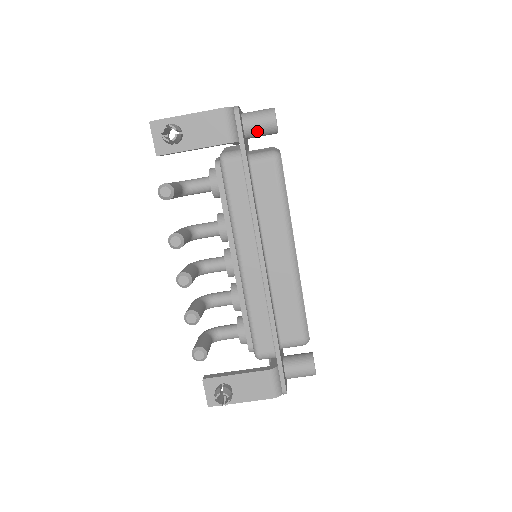
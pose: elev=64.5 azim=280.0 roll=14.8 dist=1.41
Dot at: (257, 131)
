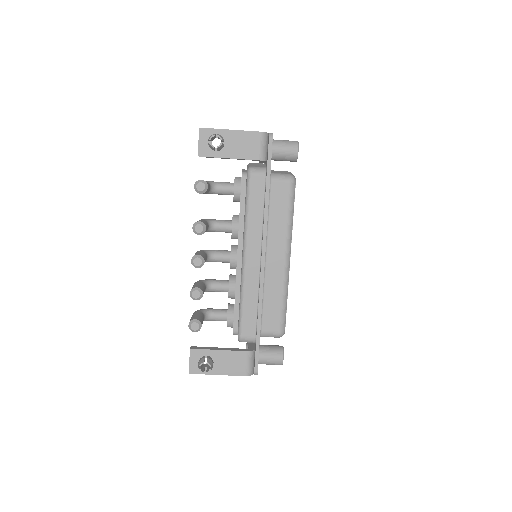
Dot at: (281, 156)
